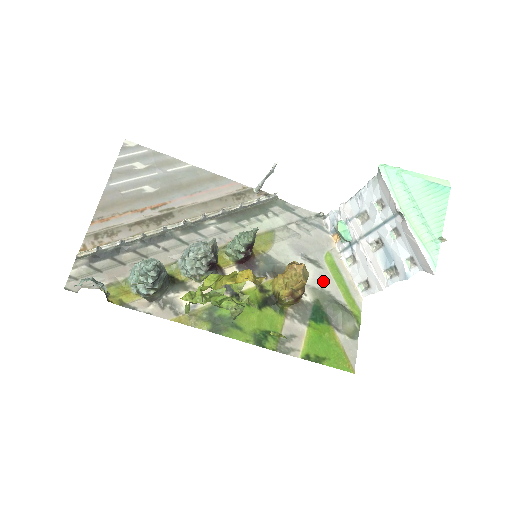
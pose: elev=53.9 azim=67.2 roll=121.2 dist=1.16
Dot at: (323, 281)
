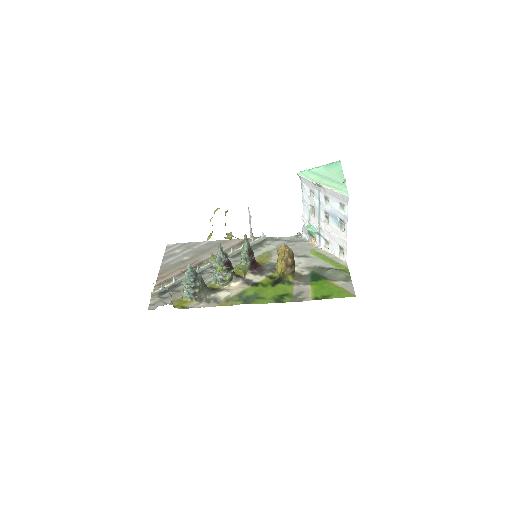
Dot at: (313, 262)
